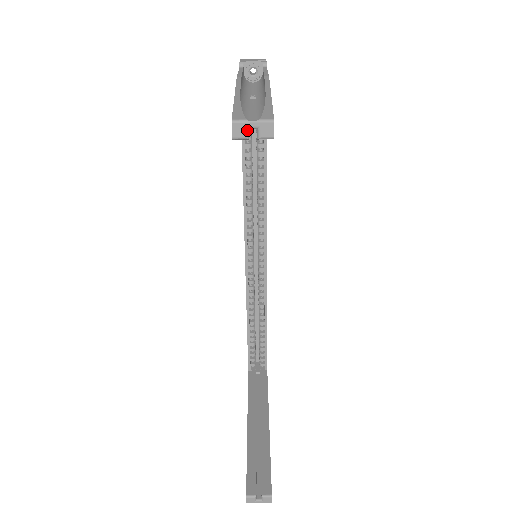
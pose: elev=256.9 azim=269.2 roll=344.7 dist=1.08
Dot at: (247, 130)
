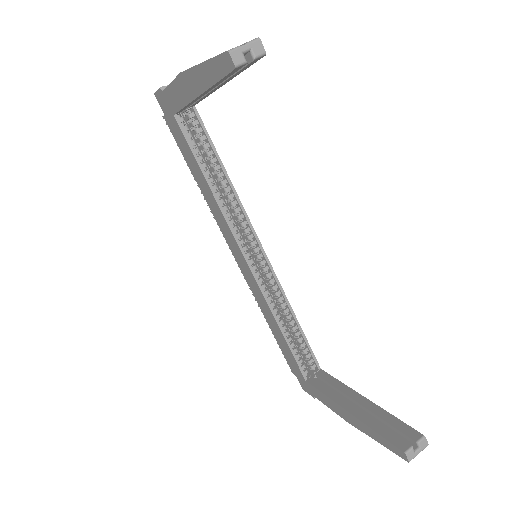
Dot at: (243, 55)
